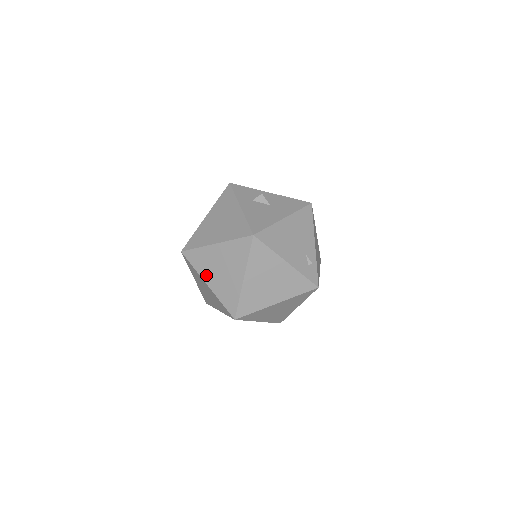
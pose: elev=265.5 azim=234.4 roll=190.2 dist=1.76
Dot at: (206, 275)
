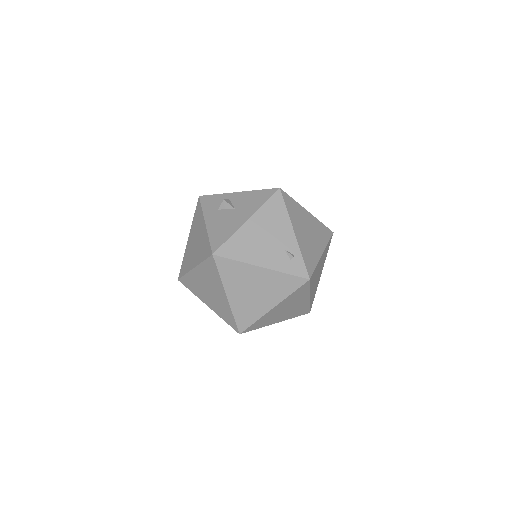
Dot at: (202, 297)
